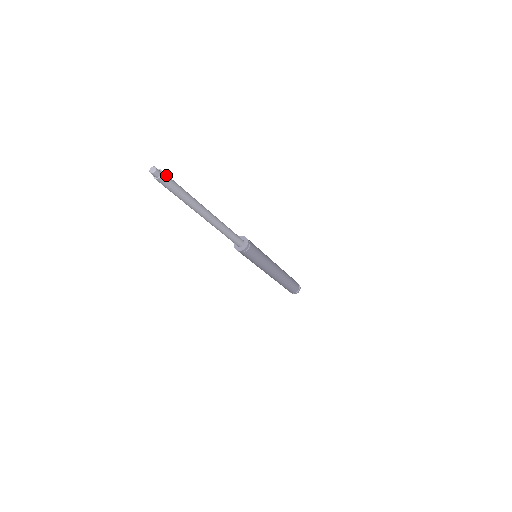
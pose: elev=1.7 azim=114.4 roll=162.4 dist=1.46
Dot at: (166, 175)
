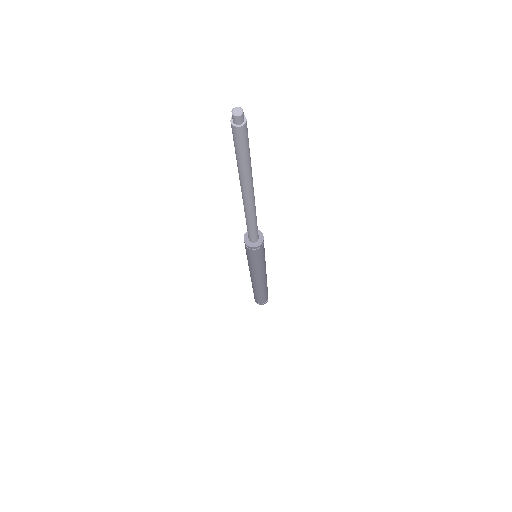
Dot at: occluded
